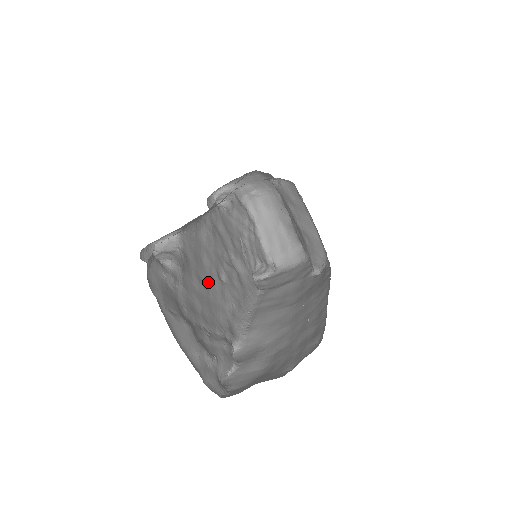
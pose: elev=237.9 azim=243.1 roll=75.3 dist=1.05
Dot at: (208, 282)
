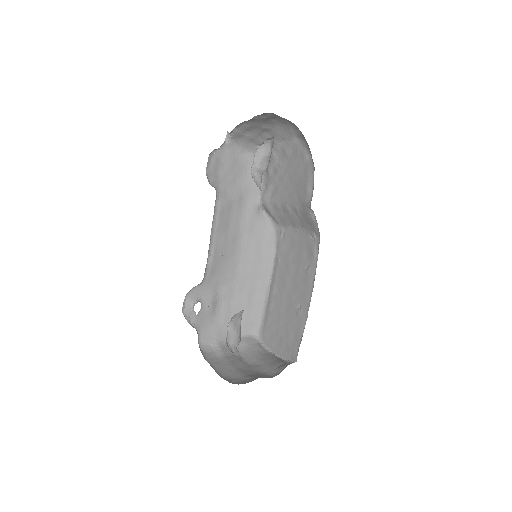
Dot at: occluded
